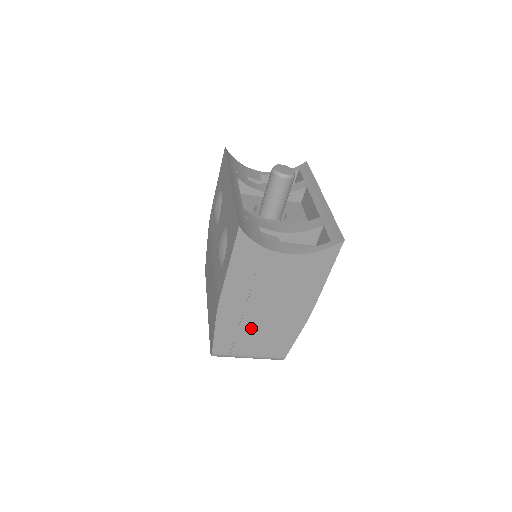
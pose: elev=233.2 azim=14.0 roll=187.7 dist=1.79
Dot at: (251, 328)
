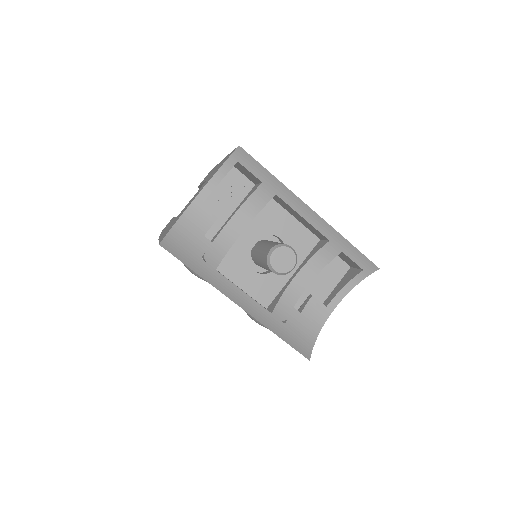
Dot at: occluded
